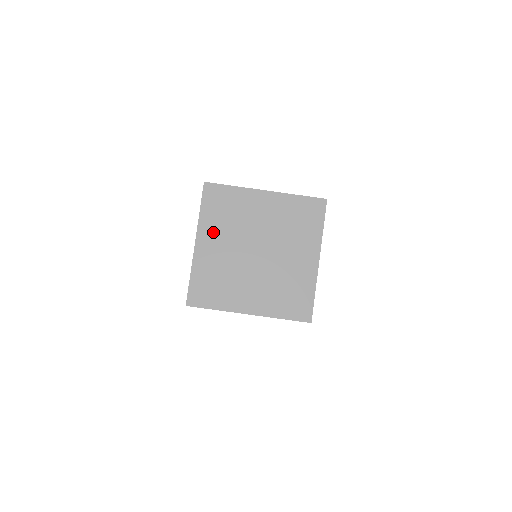
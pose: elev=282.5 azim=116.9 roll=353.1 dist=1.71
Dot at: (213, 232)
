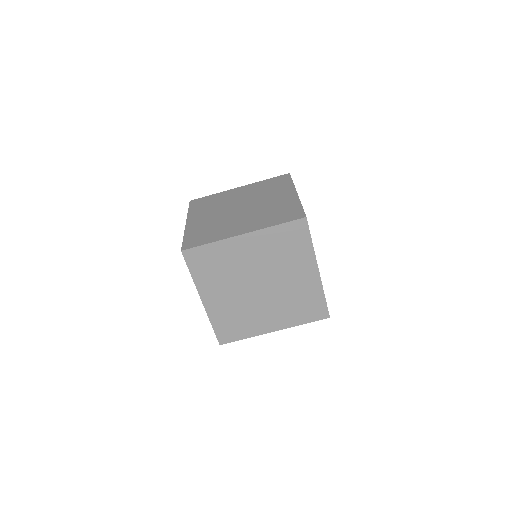
Dot at: (212, 287)
